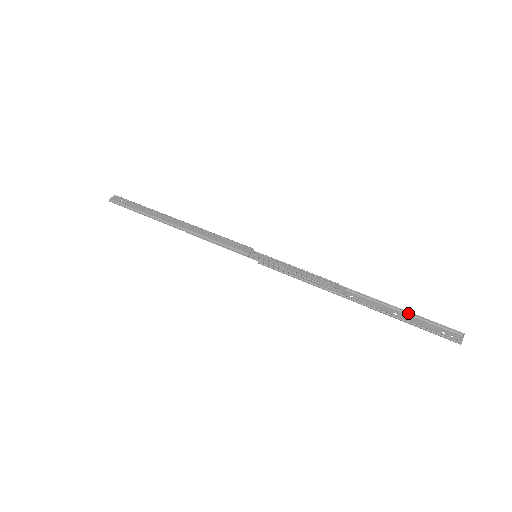
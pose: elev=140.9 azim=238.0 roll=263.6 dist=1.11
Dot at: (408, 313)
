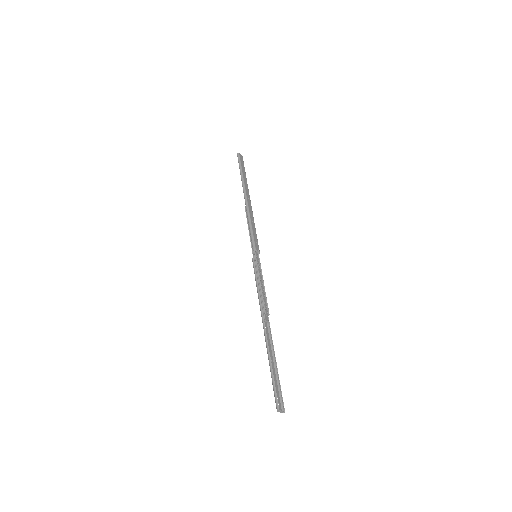
Dot at: (276, 369)
